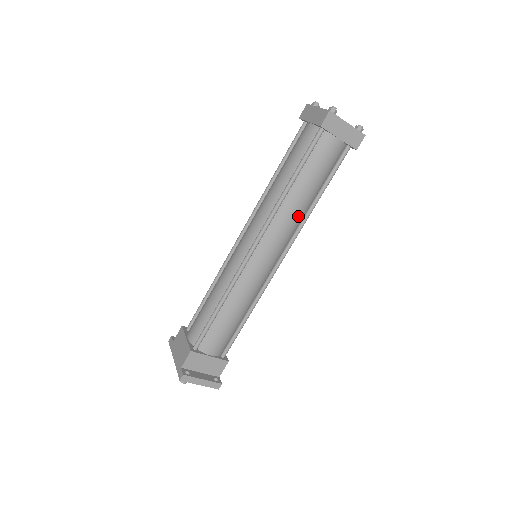
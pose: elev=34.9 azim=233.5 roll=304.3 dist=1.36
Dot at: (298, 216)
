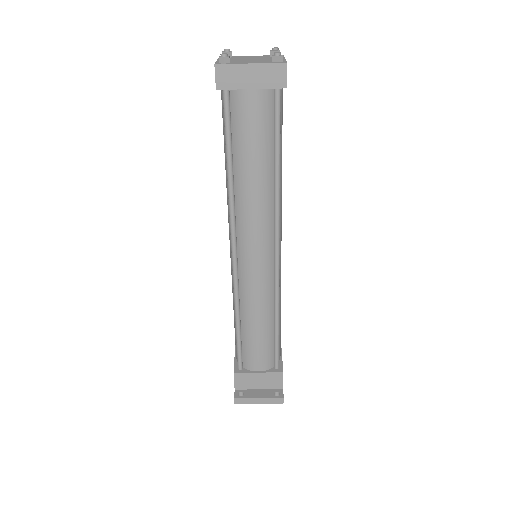
Dot at: (263, 201)
